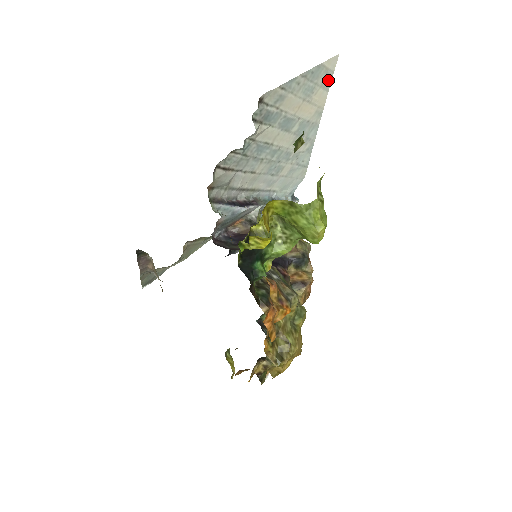
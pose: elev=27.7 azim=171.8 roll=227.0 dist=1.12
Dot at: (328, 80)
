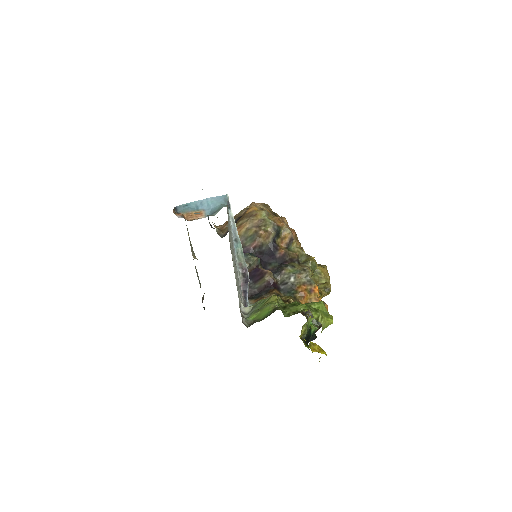
Dot at: (229, 238)
